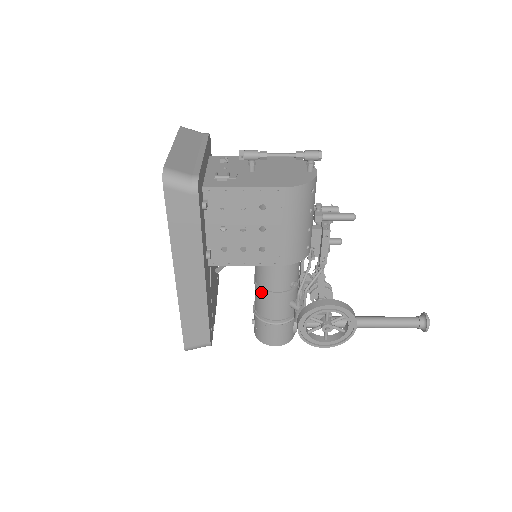
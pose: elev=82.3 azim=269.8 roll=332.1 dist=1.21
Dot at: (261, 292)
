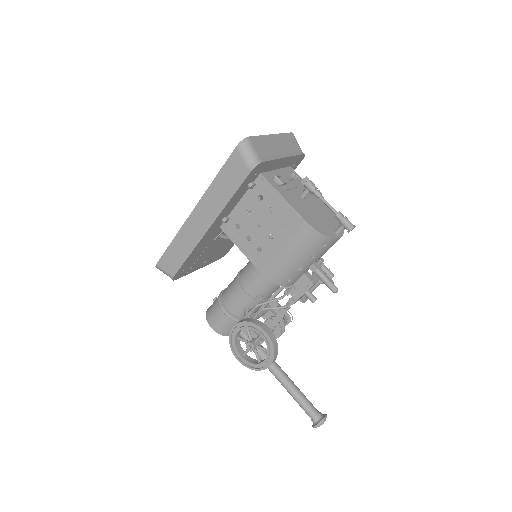
Dot at: (236, 281)
